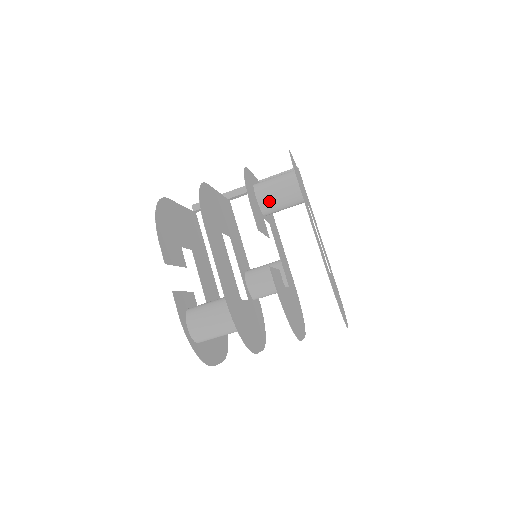
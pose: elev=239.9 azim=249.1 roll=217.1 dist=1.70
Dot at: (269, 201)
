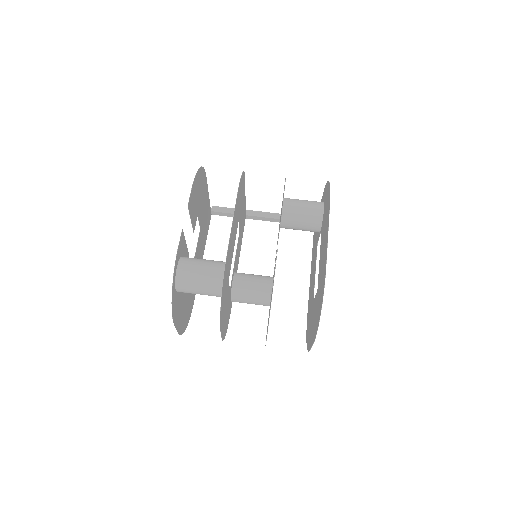
Dot at: (292, 213)
